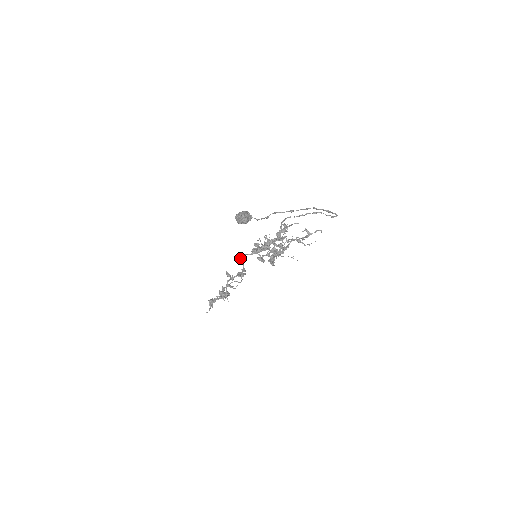
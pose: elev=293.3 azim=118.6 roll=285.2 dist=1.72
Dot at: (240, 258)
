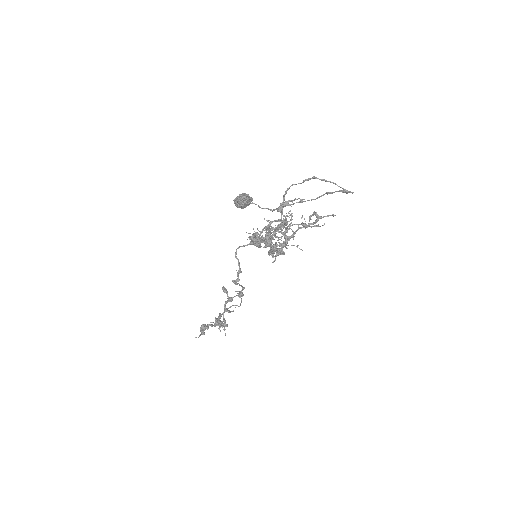
Dot at: occluded
